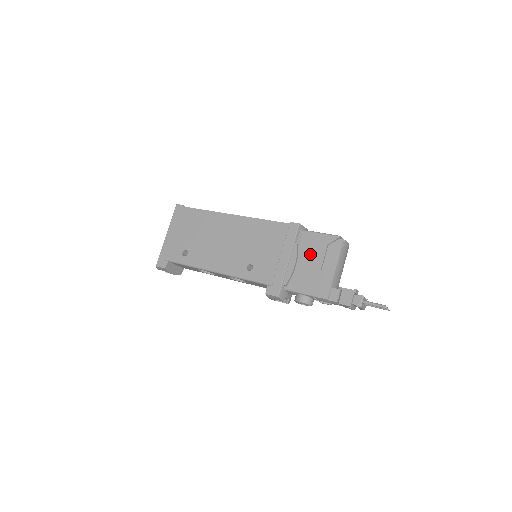
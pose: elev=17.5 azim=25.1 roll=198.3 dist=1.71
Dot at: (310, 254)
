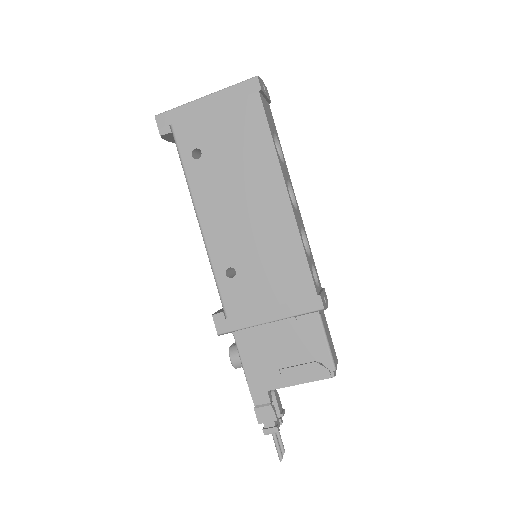
Dot at: (293, 343)
